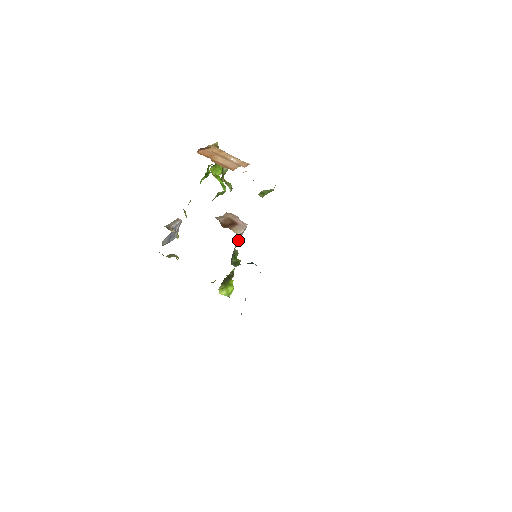
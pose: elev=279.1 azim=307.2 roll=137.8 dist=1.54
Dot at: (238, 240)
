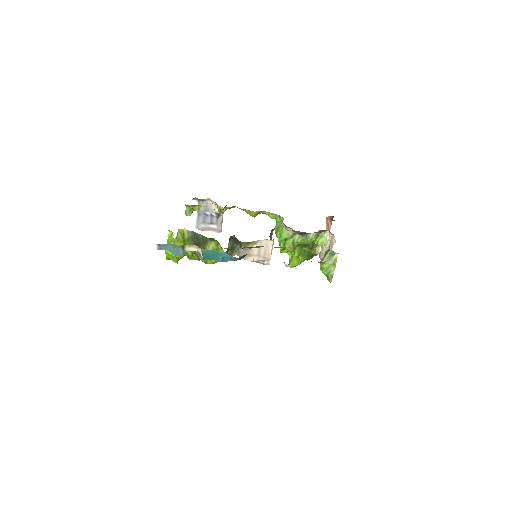
Dot at: (254, 251)
